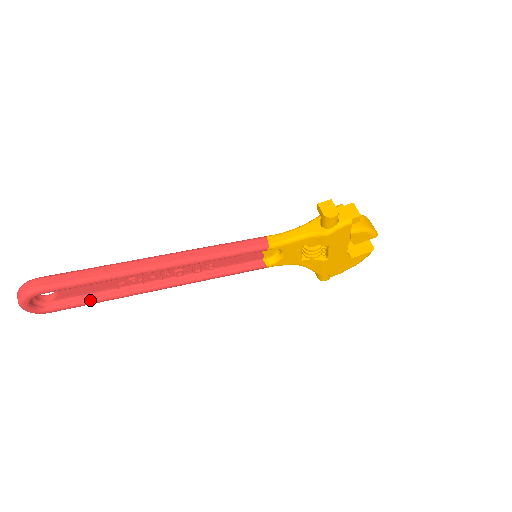
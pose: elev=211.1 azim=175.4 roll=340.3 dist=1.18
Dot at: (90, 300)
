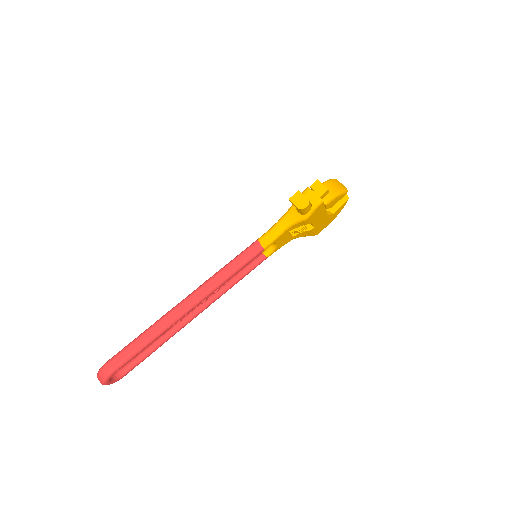
Dot at: (149, 353)
